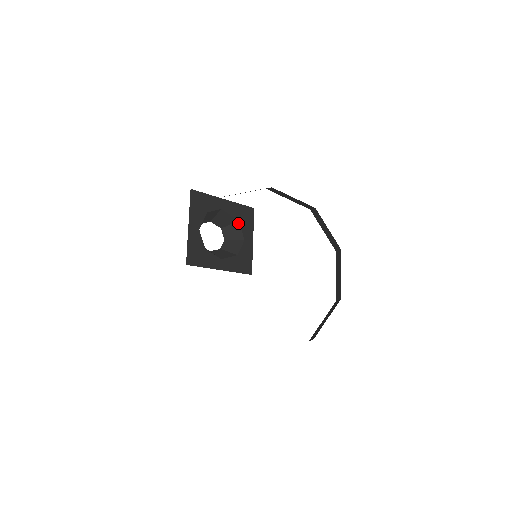
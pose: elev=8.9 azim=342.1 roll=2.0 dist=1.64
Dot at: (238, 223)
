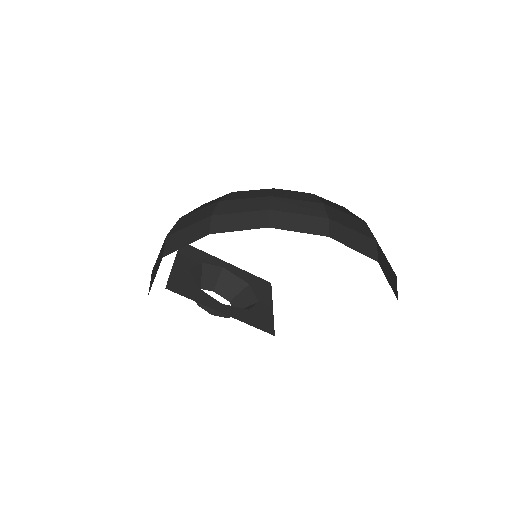
Dot at: (248, 287)
